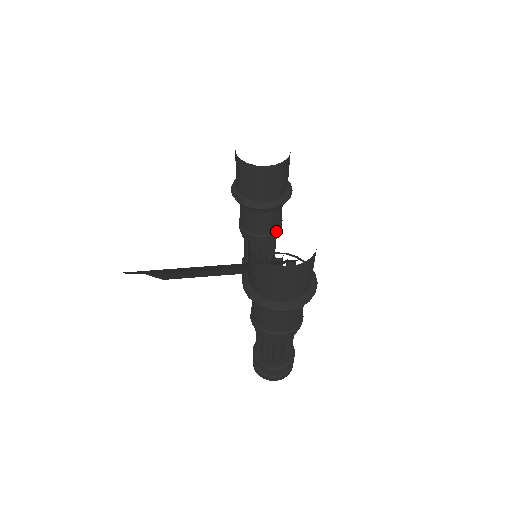
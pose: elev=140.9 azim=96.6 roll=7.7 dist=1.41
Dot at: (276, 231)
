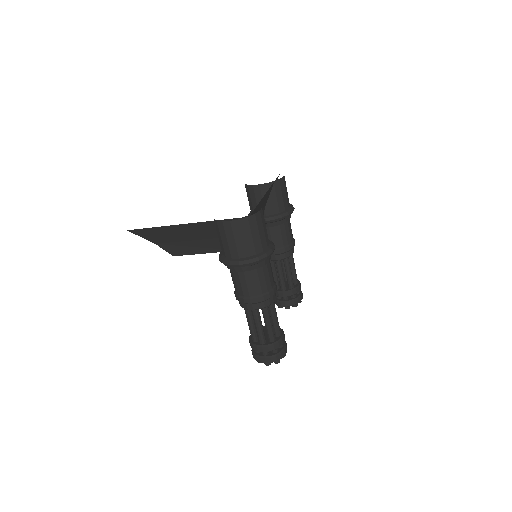
Dot at: (285, 247)
